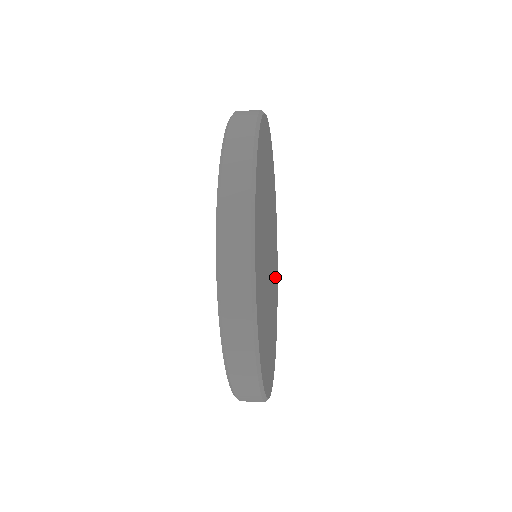
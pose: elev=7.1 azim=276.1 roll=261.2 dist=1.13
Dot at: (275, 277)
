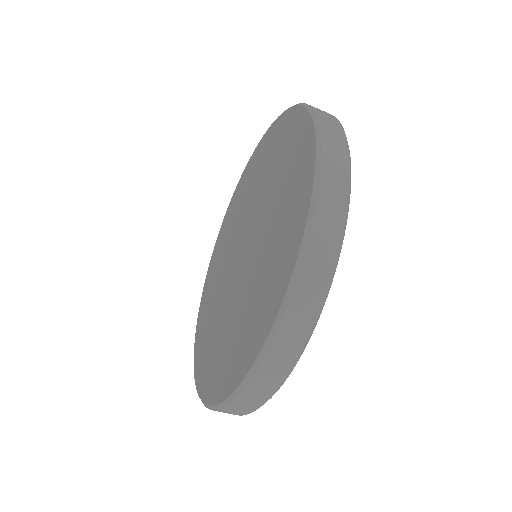
Dot at: occluded
